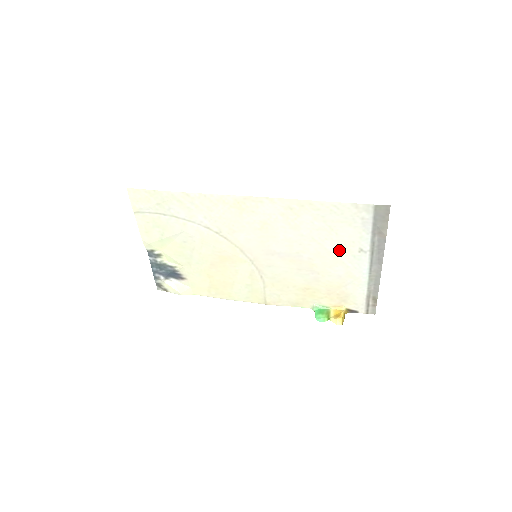
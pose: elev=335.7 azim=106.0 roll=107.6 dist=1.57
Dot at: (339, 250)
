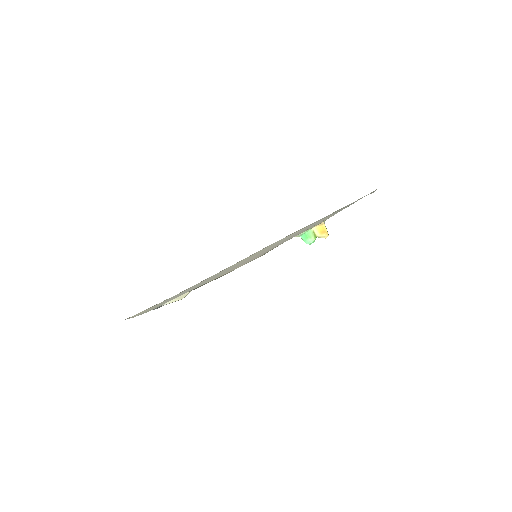
Dot at: (330, 215)
